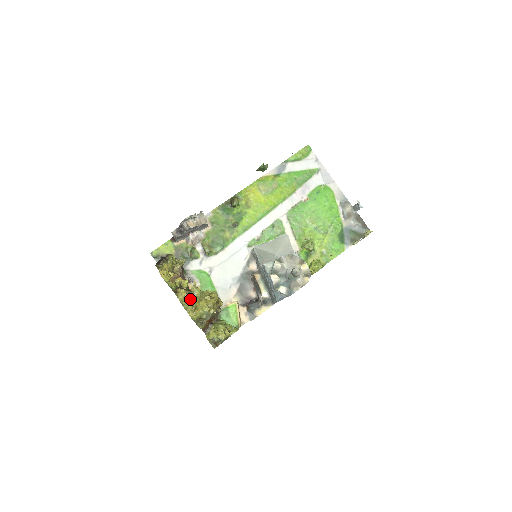
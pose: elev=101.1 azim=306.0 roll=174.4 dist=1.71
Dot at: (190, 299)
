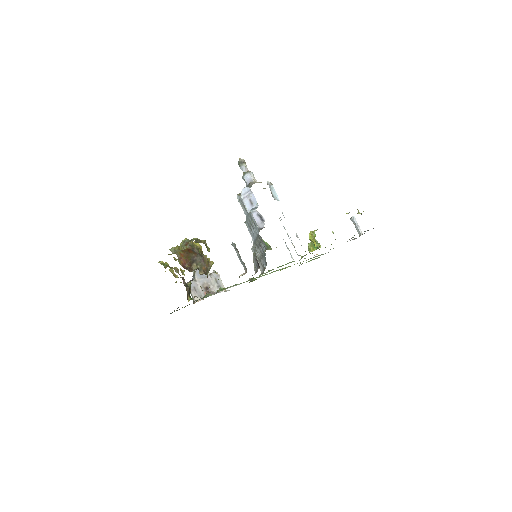
Dot at: occluded
